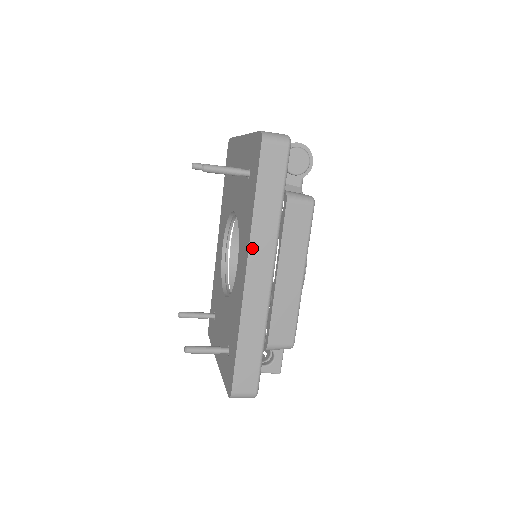
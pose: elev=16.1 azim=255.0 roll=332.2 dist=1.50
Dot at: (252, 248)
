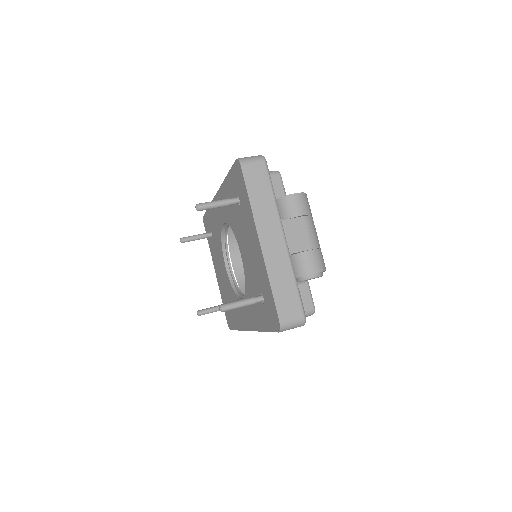
Dot at: occluded
